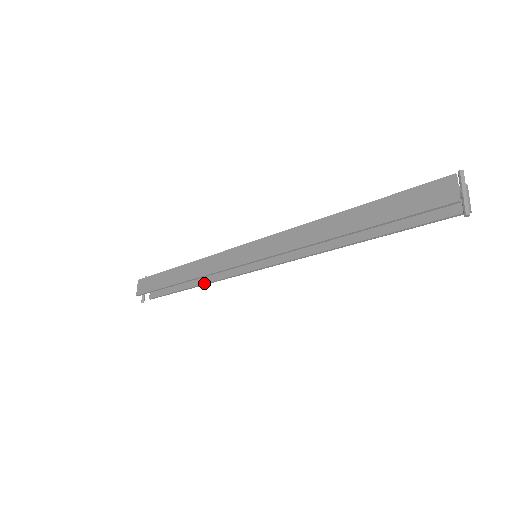
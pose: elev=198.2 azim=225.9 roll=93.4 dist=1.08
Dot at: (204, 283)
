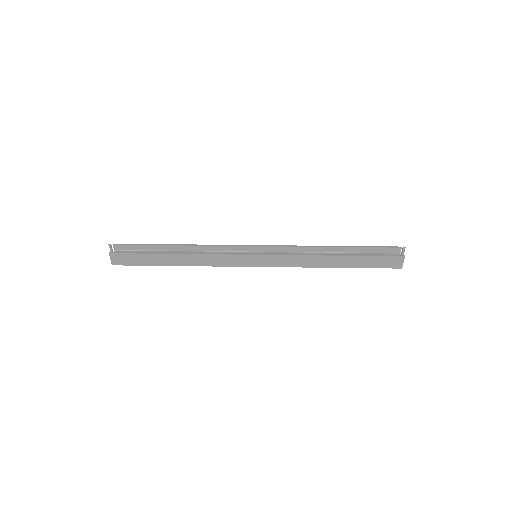
Dot at: occluded
